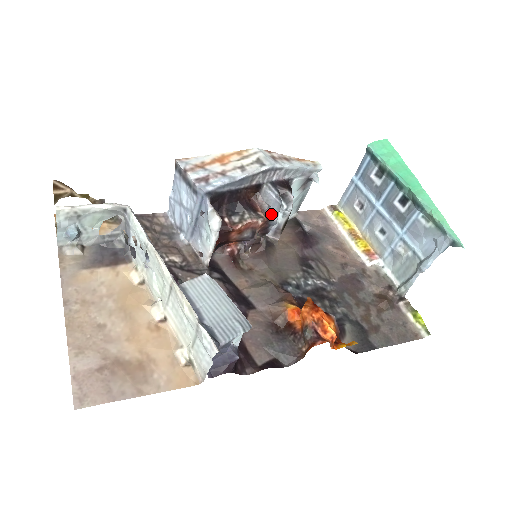
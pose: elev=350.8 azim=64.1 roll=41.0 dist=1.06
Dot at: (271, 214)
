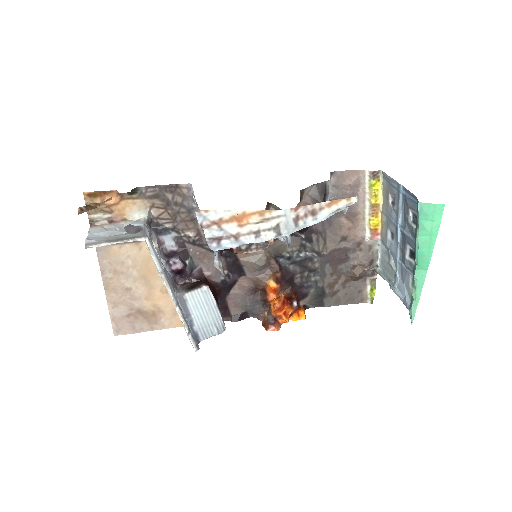
Dot at: occluded
